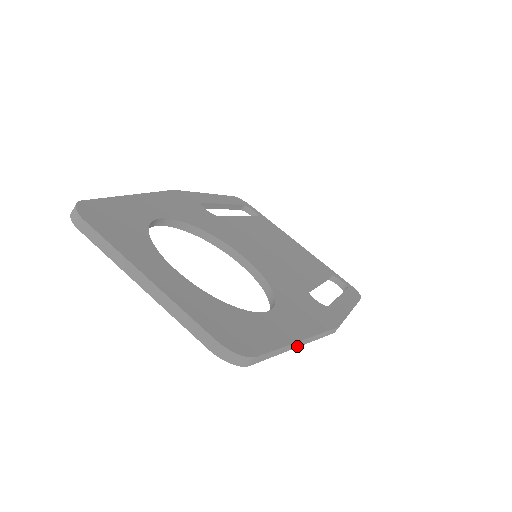
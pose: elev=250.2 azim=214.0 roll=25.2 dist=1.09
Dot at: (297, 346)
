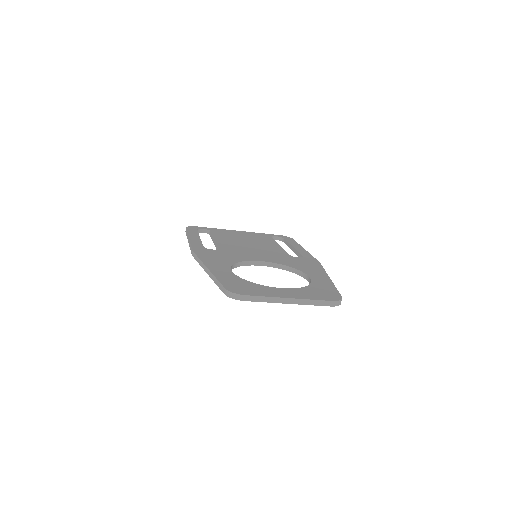
Dot at: occluded
